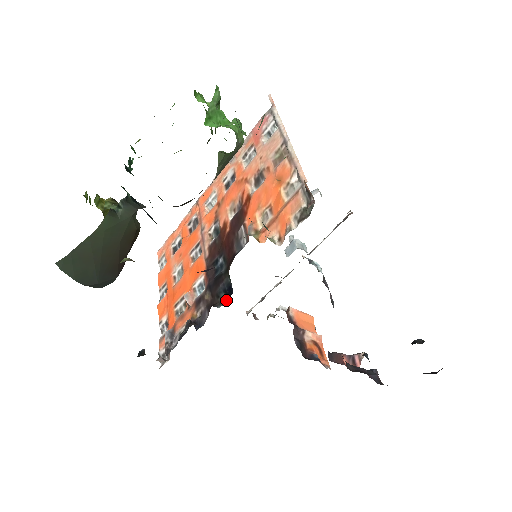
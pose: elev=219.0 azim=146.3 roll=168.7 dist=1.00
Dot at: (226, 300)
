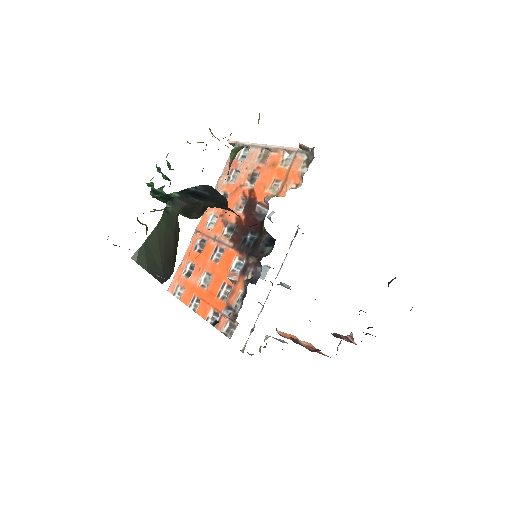
Dot at: (272, 248)
